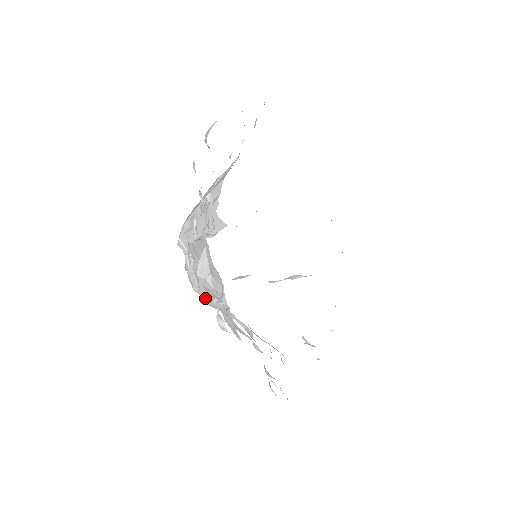
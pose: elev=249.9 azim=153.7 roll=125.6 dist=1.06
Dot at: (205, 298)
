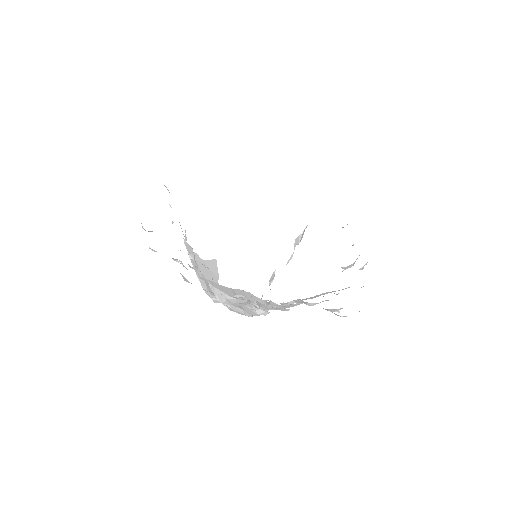
Dot at: (254, 312)
